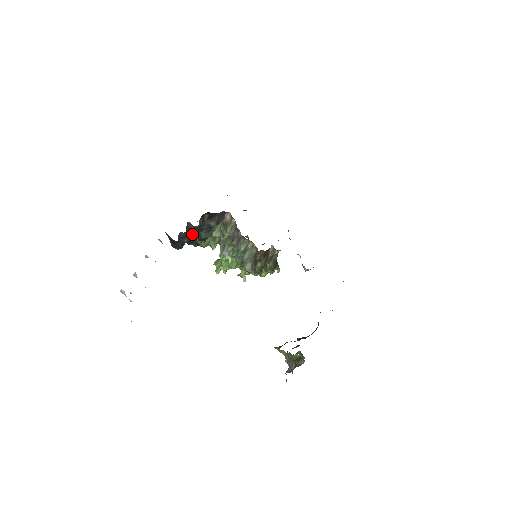
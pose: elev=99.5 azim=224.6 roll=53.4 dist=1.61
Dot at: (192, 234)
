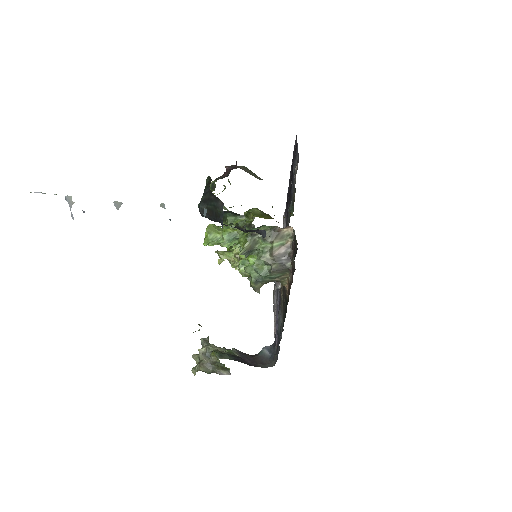
Dot at: (245, 230)
